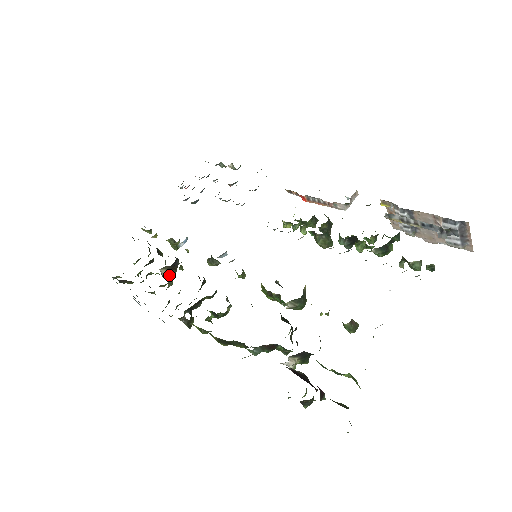
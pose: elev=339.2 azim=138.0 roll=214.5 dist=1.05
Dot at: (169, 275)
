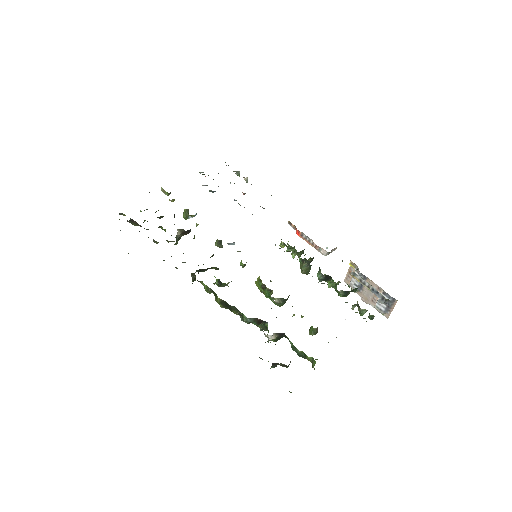
Dot at: (179, 236)
